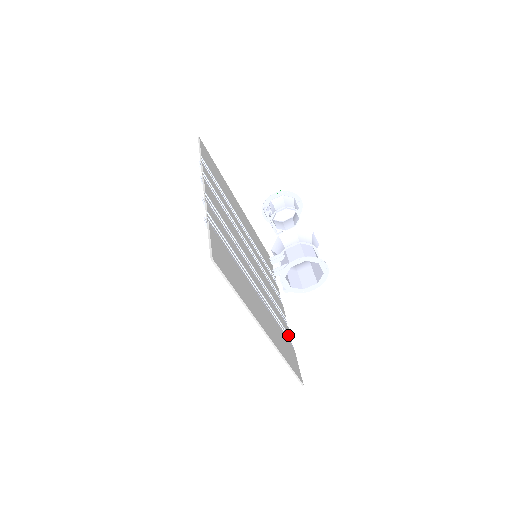
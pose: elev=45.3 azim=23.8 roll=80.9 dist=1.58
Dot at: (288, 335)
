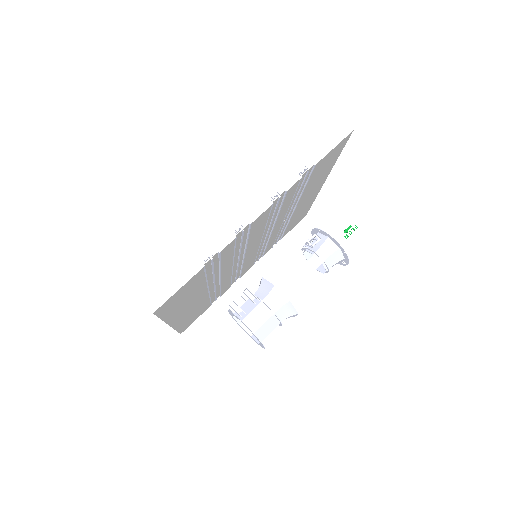
Dot at: occluded
